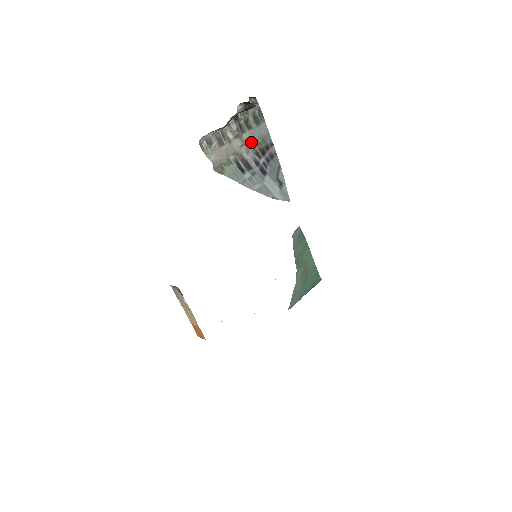
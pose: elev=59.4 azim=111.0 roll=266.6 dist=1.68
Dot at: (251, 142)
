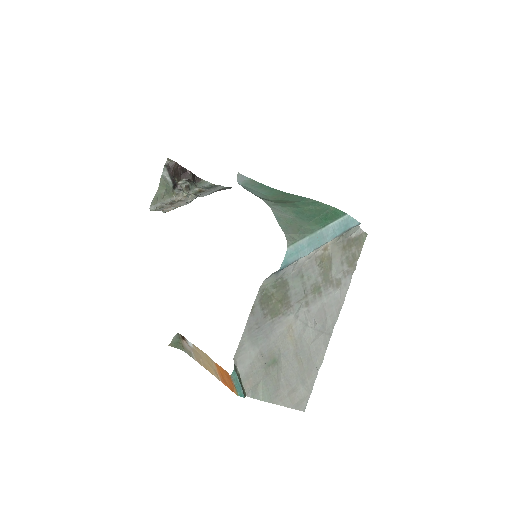
Dot at: (205, 195)
